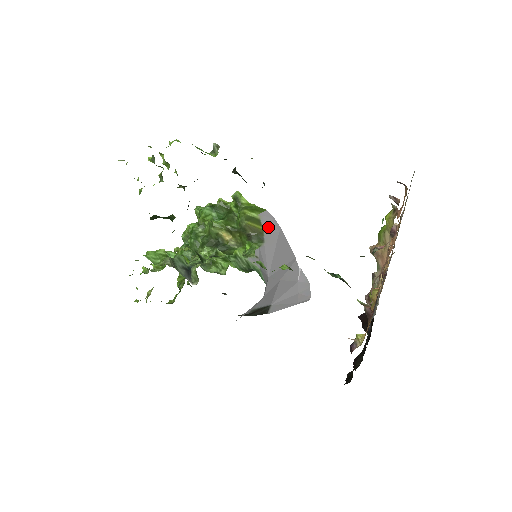
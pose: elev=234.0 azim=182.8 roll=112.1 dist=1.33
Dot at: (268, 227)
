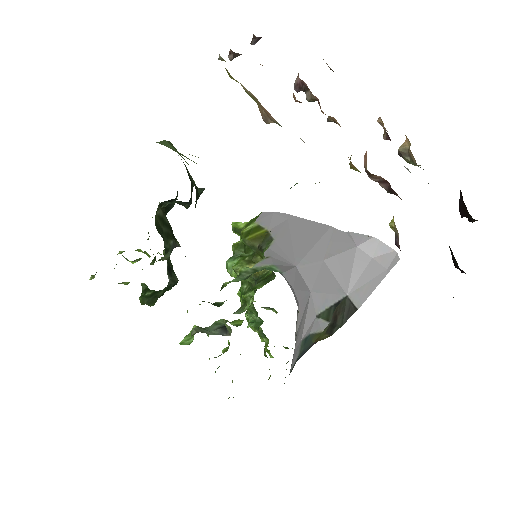
Dot at: (271, 224)
